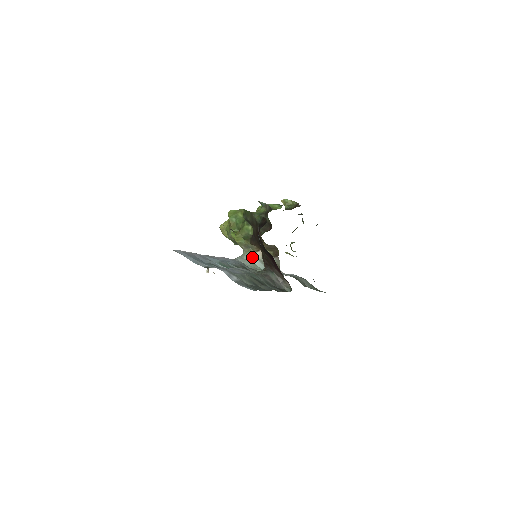
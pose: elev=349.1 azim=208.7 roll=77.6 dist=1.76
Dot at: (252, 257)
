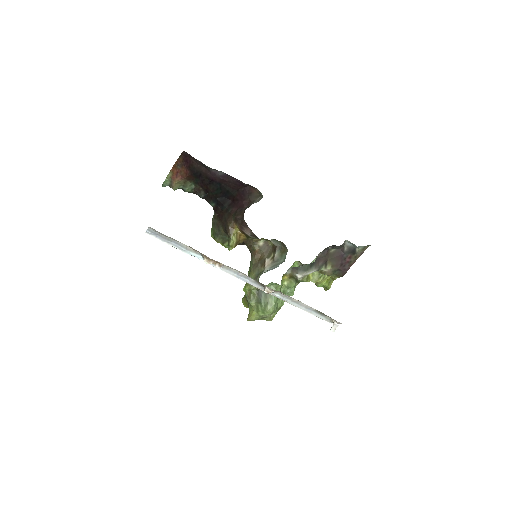
Dot at: (264, 272)
